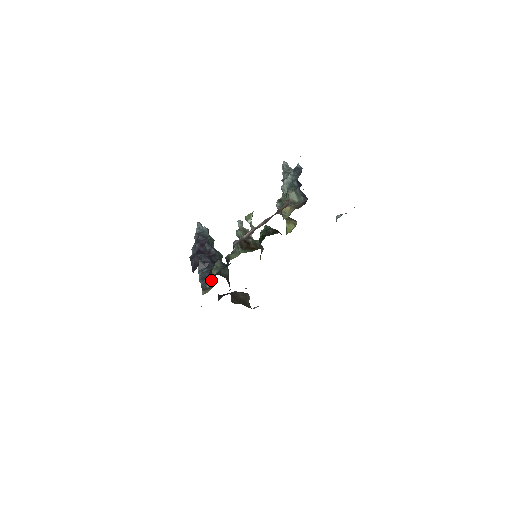
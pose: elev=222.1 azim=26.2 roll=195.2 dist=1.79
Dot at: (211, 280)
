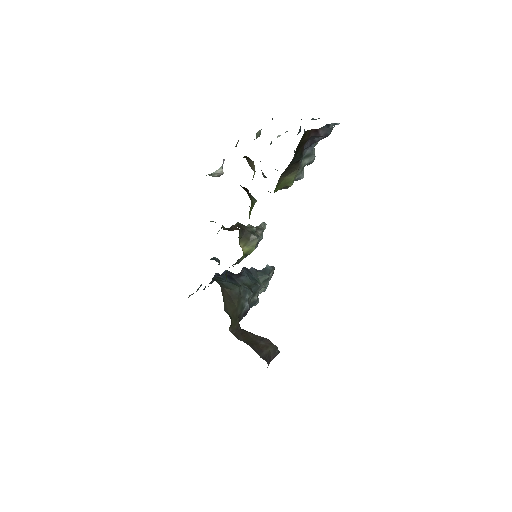
Dot at: occluded
